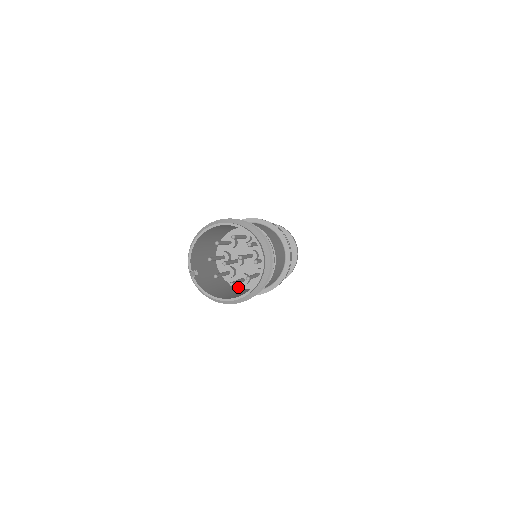
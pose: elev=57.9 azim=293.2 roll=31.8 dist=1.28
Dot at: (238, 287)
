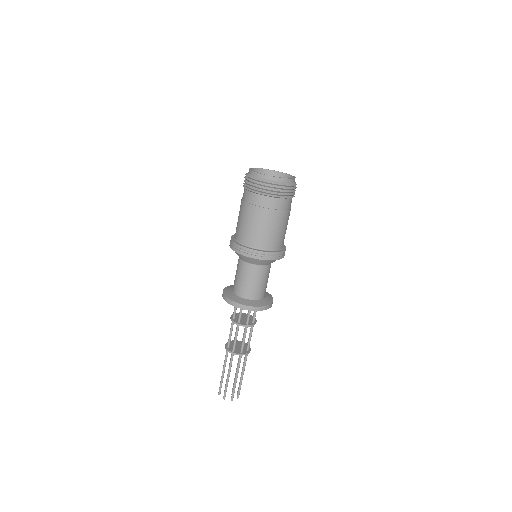
Dot at: (249, 227)
